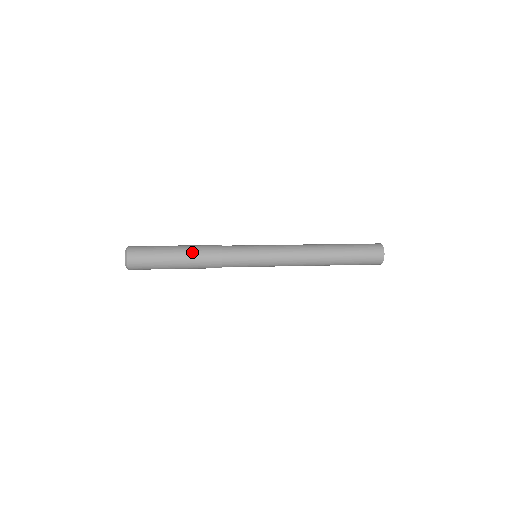
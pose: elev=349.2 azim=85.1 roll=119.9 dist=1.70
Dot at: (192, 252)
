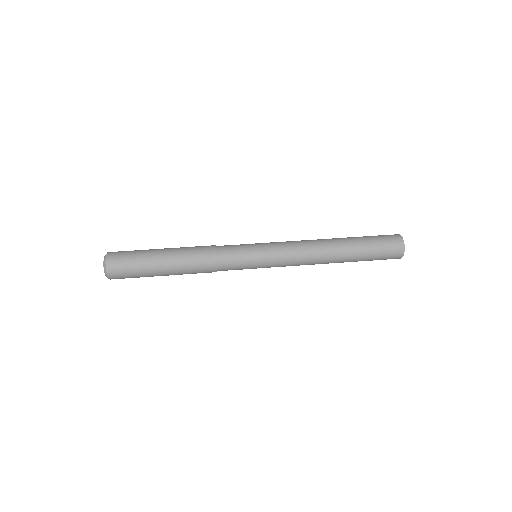
Dot at: (182, 269)
